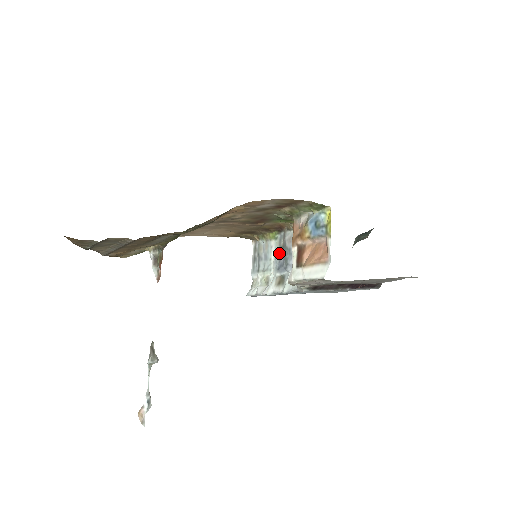
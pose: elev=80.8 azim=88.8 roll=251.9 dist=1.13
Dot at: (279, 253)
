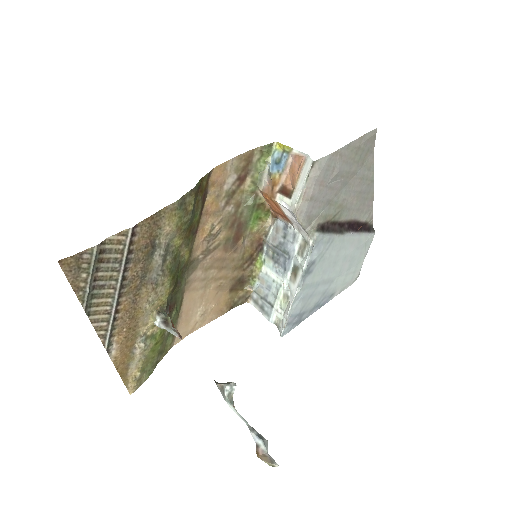
Dot at: (275, 262)
